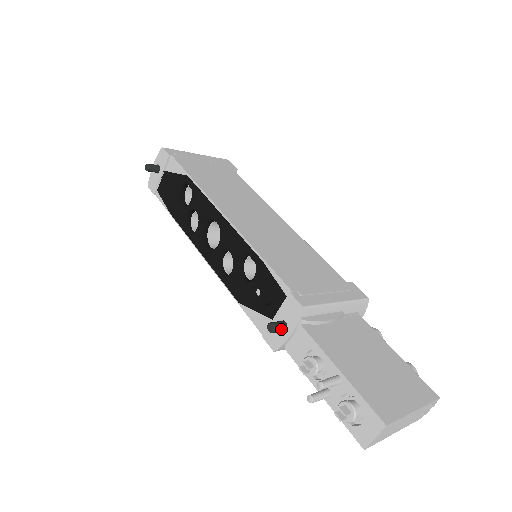
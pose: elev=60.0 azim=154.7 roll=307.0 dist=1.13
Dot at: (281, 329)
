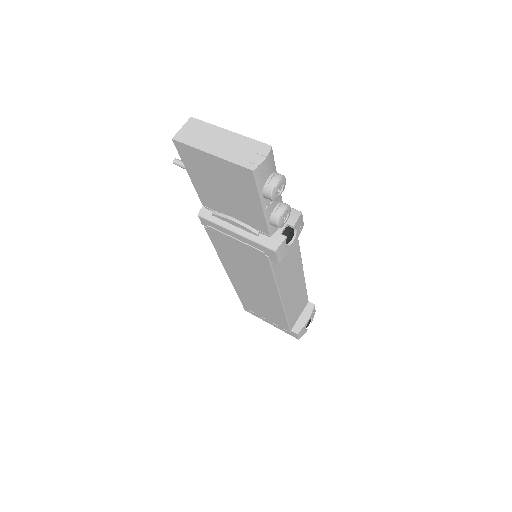
Dot at: occluded
